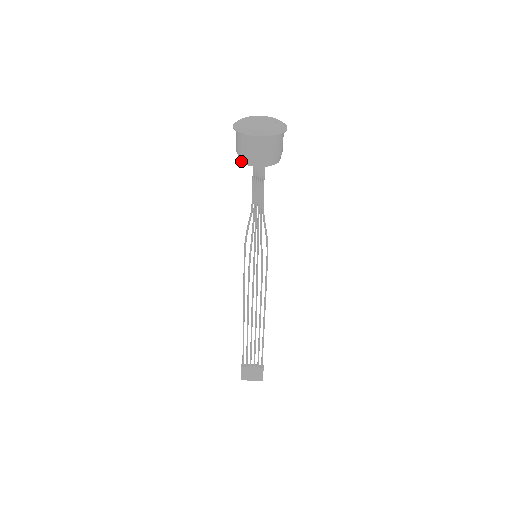
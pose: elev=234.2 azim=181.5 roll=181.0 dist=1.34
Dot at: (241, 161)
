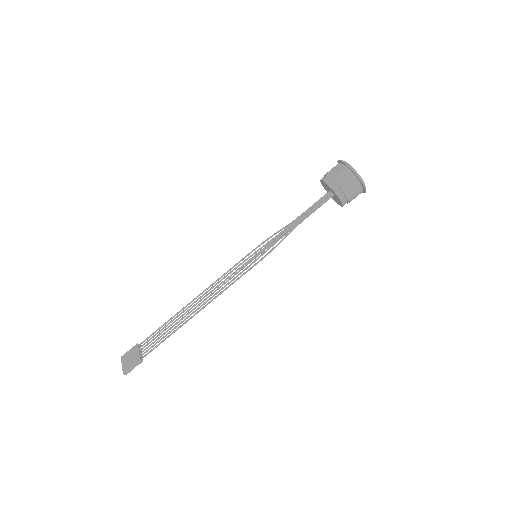
Dot at: (321, 181)
